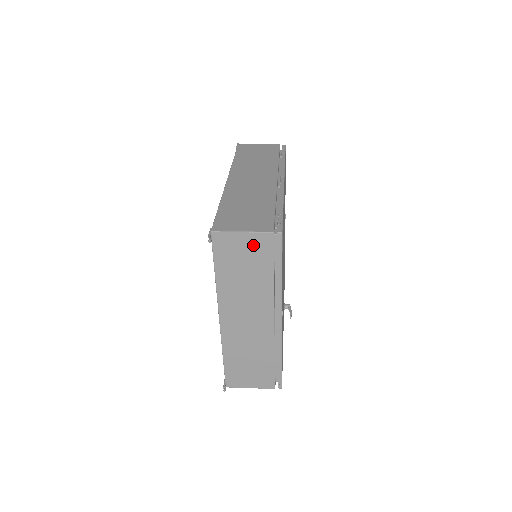
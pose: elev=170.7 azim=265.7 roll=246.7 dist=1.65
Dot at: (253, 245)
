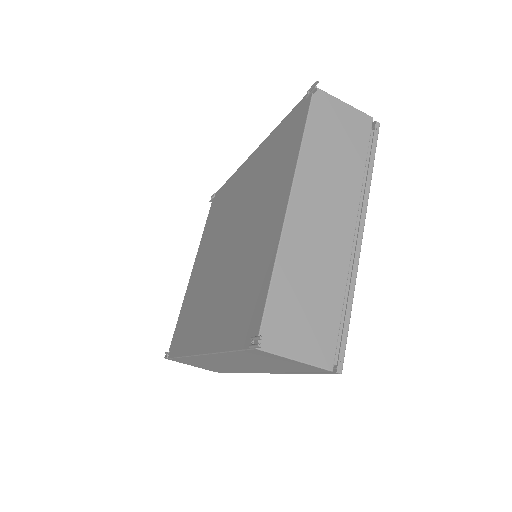
Dot at: (352, 121)
